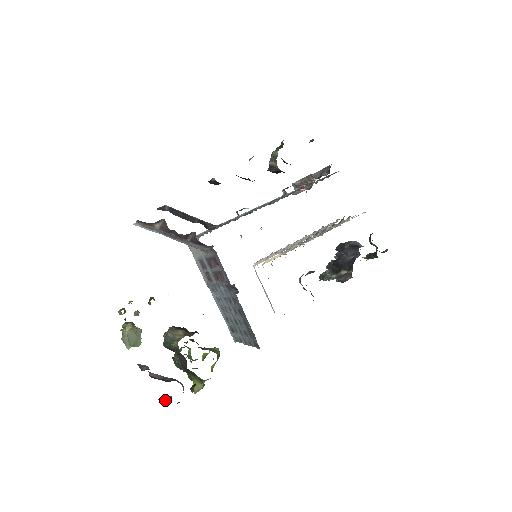
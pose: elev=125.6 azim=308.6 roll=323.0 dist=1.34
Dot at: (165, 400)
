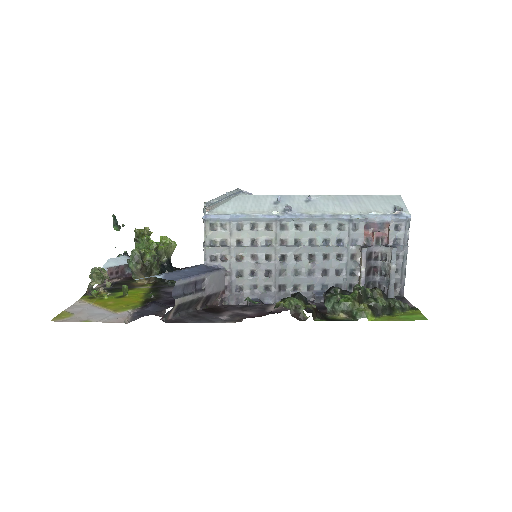
Dot at: (118, 227)
